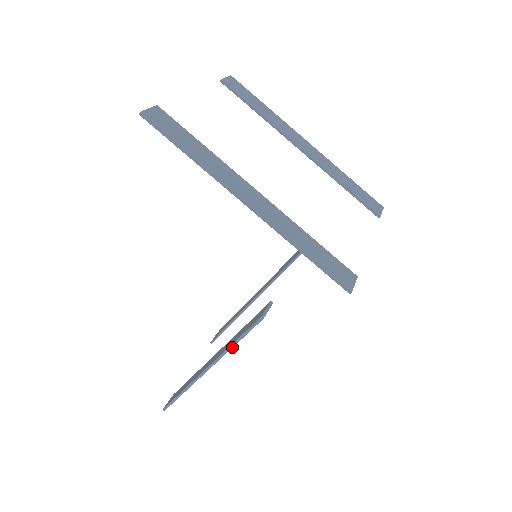
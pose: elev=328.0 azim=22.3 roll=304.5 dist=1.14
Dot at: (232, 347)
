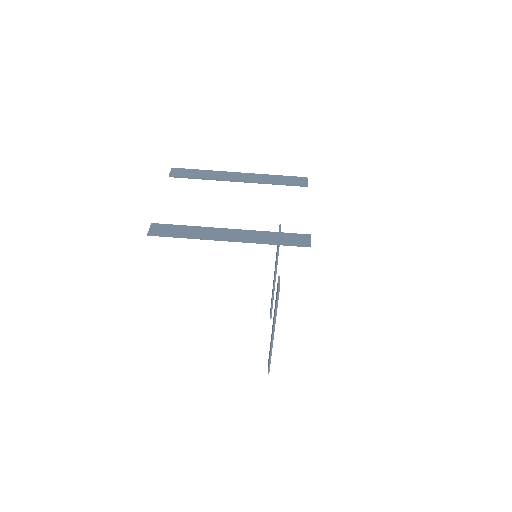
Dot at: (276, 313)
